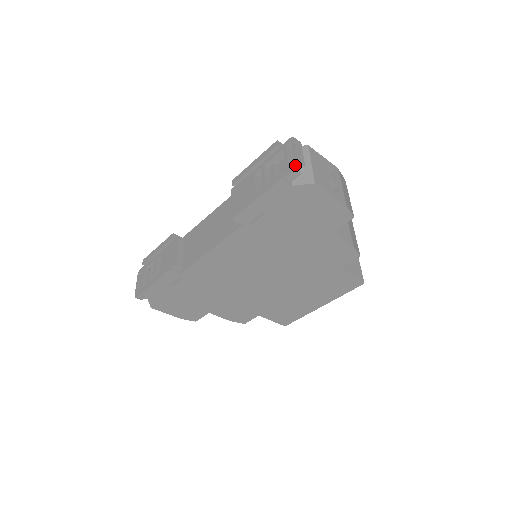
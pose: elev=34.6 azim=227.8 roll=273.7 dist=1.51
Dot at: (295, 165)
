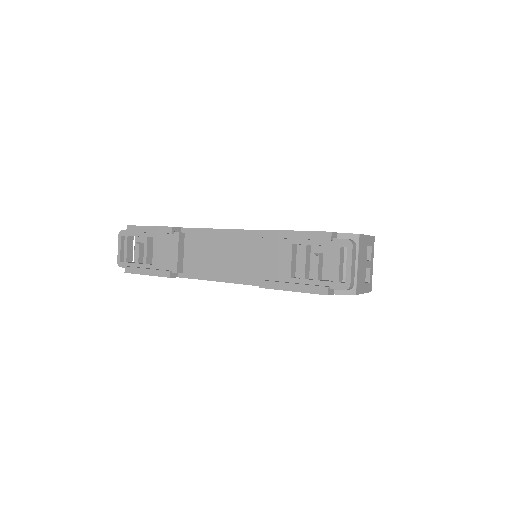
Dot at: (346, 287)
